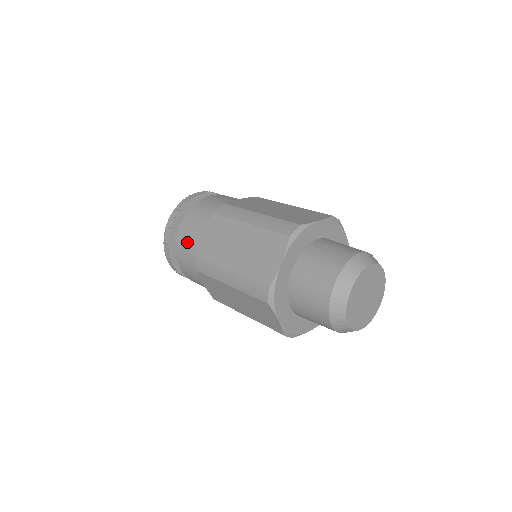
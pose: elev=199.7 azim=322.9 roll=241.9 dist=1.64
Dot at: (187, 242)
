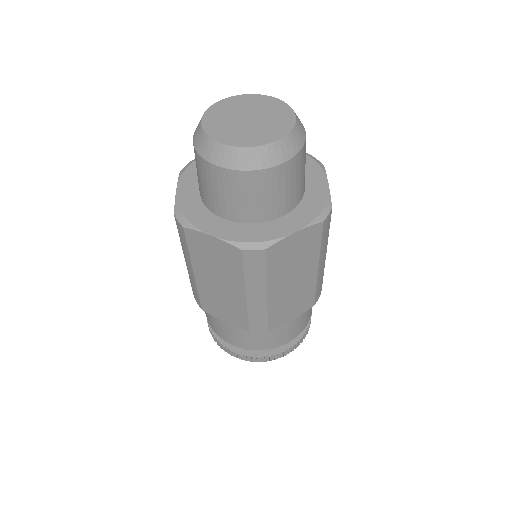
Dot at: occluded
